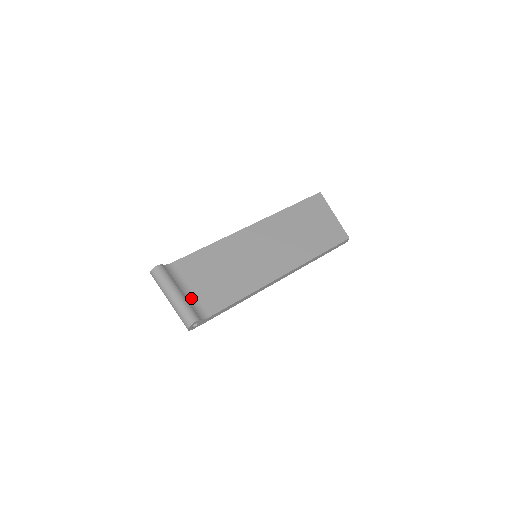
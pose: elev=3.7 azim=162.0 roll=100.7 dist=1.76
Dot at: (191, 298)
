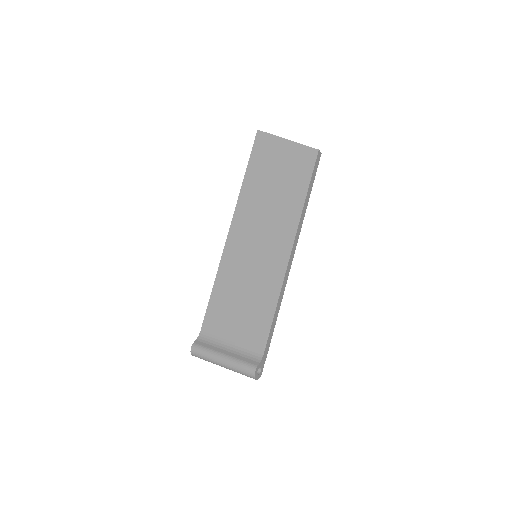
Dot at: (237, 350)
